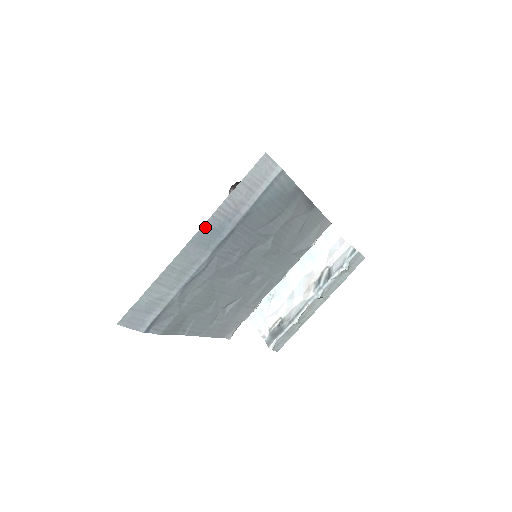
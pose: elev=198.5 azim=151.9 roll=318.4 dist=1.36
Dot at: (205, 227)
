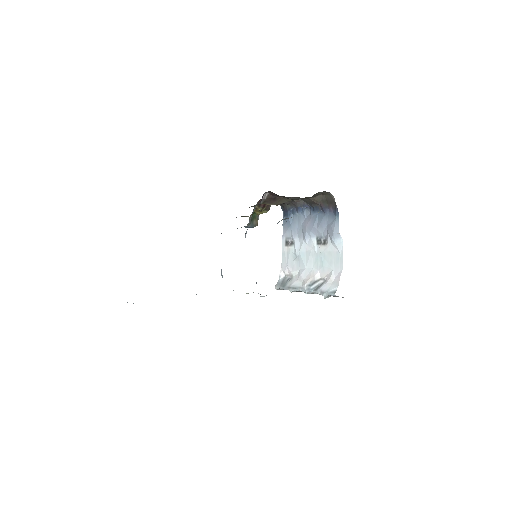
Dot at: occluded
